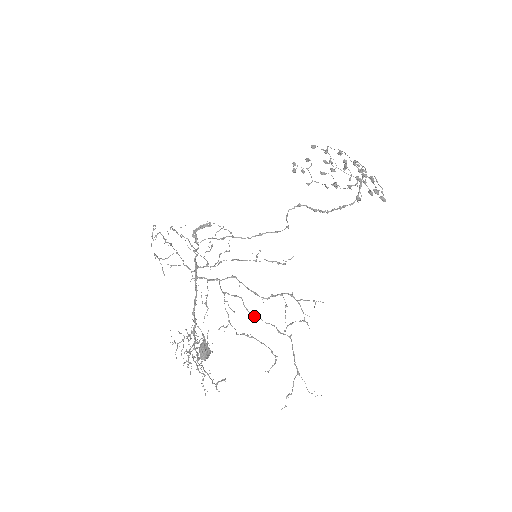
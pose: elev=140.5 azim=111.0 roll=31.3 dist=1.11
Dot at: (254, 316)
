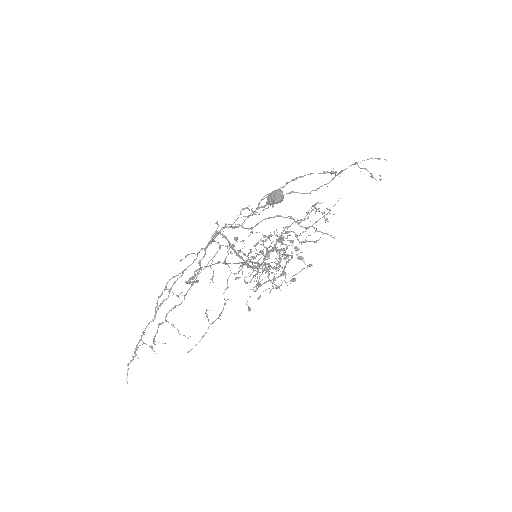
Dot at: (289, 193)
